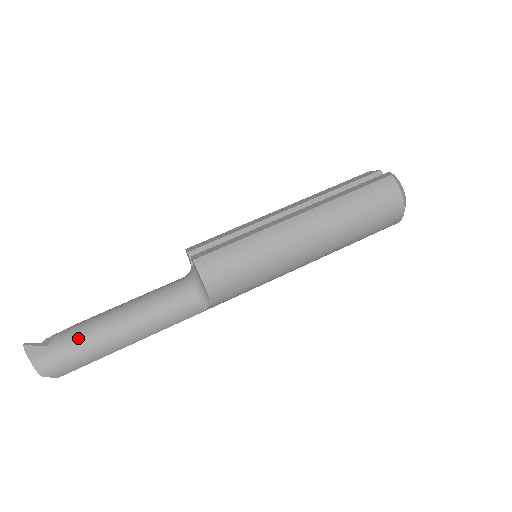
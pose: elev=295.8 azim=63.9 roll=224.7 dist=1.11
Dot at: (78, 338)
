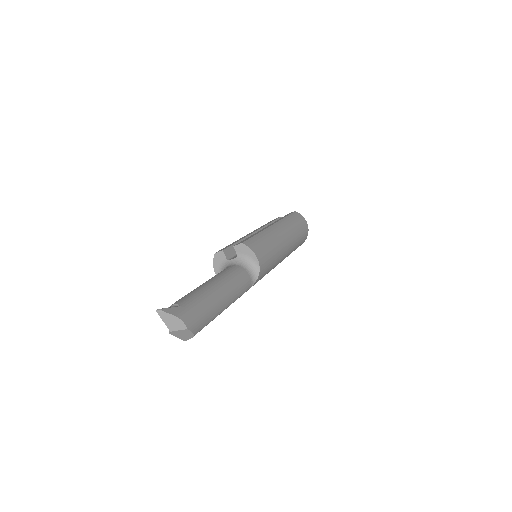
Dot at: (198, 298)
